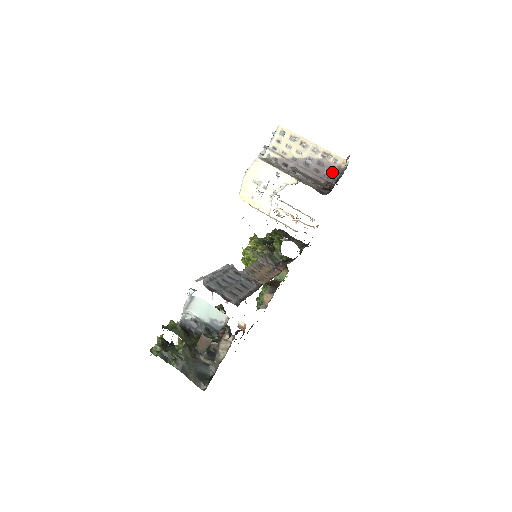
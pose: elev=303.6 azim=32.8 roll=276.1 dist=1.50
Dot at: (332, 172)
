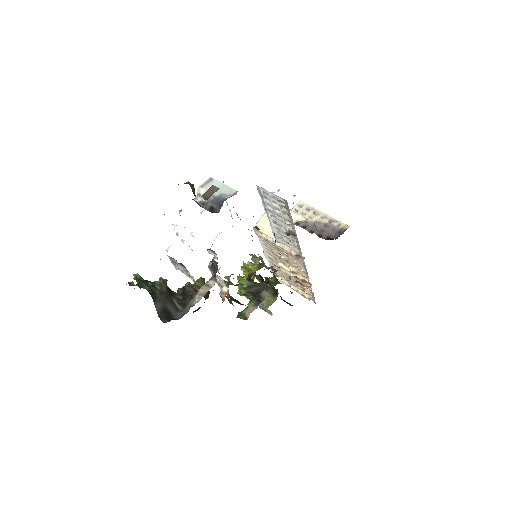
Dot at: (335, 232)
